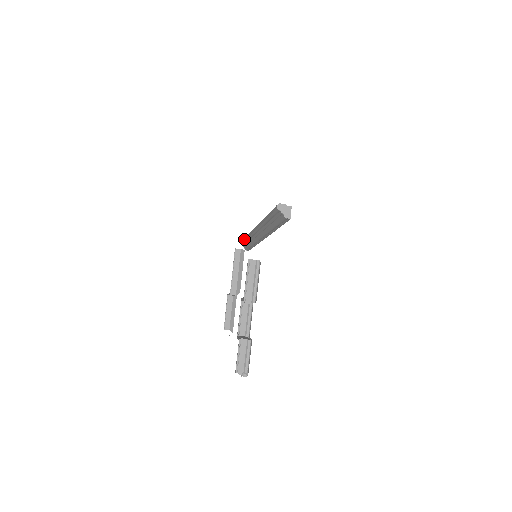
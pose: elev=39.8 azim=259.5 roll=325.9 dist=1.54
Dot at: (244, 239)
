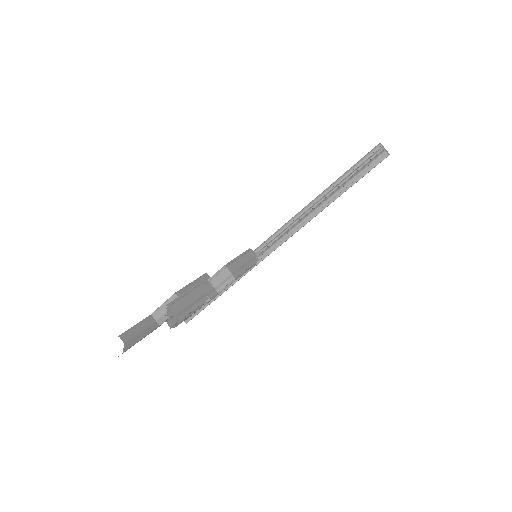
Dot at: occluded
